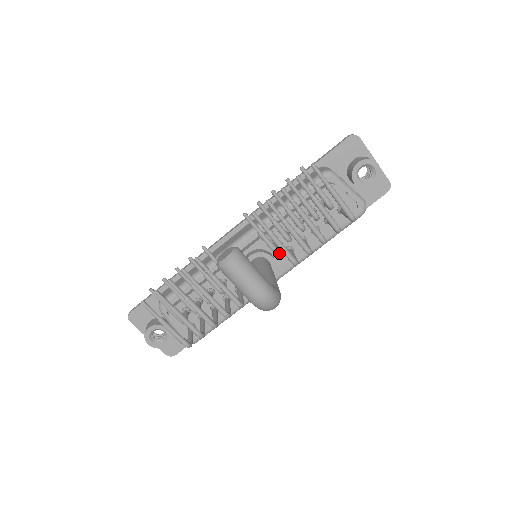
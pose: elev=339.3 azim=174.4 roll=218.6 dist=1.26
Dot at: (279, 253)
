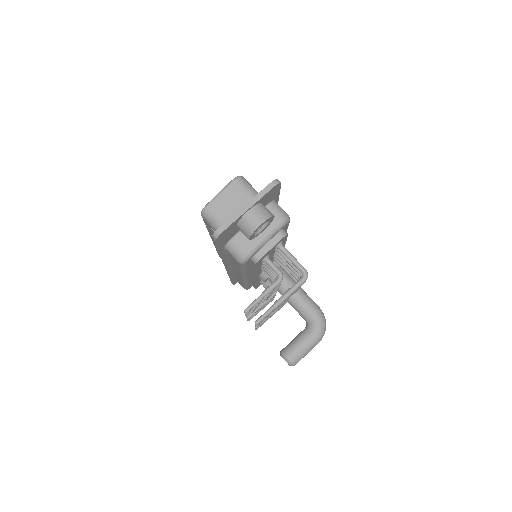
Dot at: occluded
